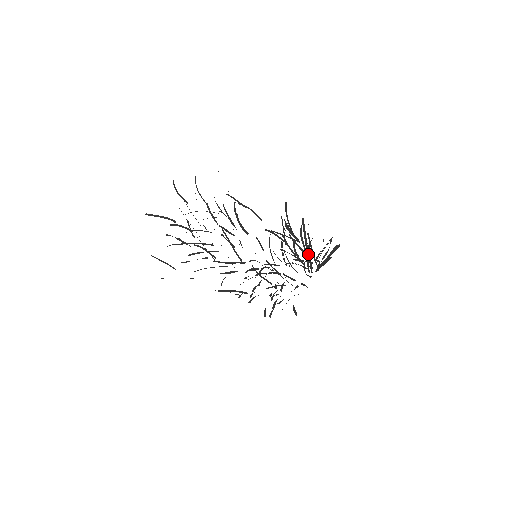
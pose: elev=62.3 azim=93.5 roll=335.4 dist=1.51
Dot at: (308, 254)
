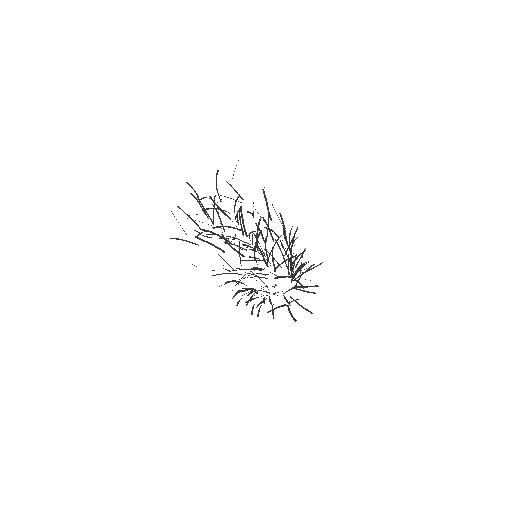
Dot at: (289, 303)
